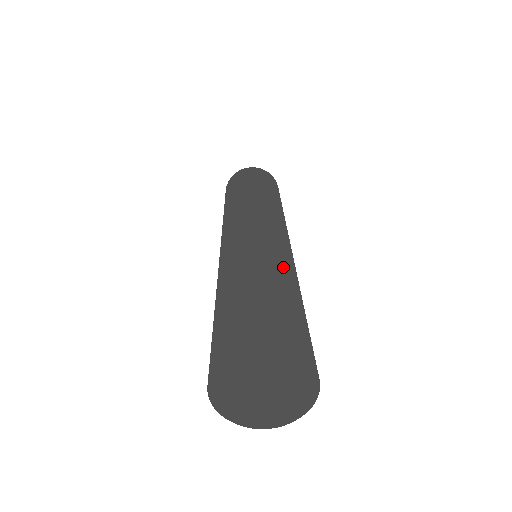
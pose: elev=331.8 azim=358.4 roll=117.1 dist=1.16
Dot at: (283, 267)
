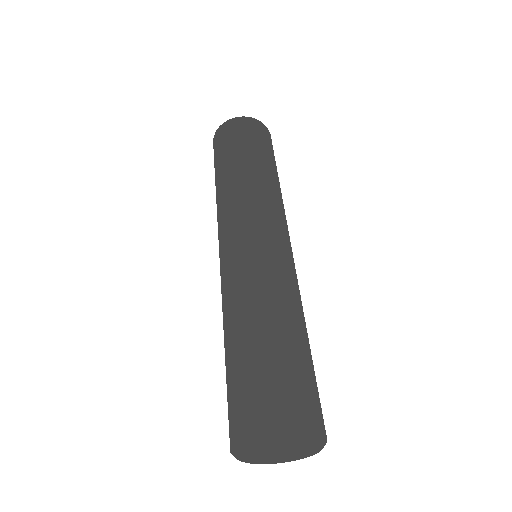
Dot at: (297, 307)
